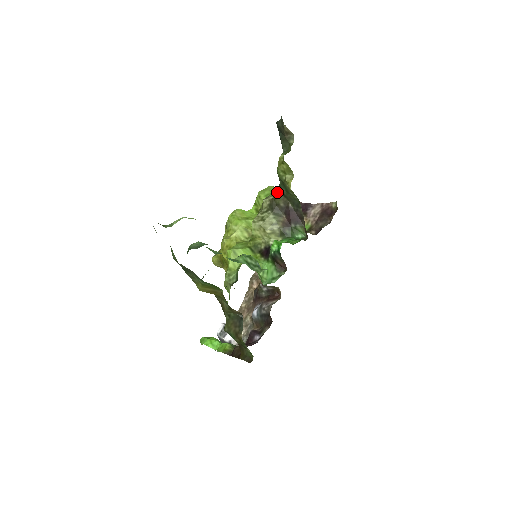
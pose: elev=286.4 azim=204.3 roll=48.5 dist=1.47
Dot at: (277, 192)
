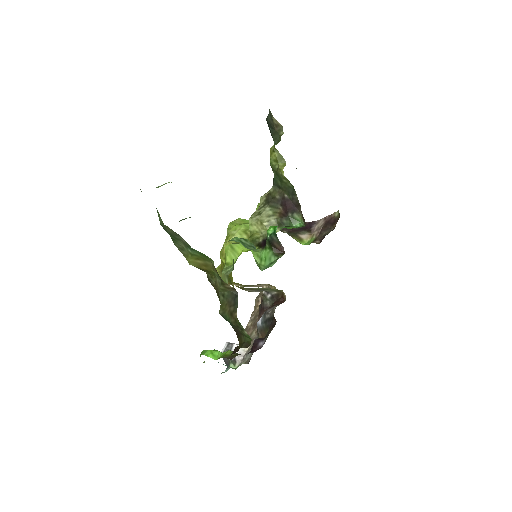
Dot at: (272, 186)
